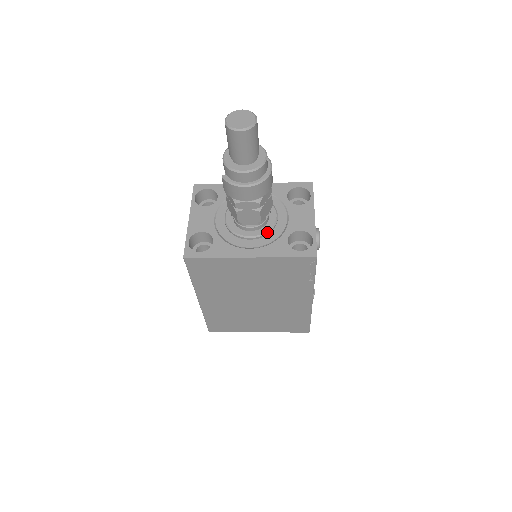
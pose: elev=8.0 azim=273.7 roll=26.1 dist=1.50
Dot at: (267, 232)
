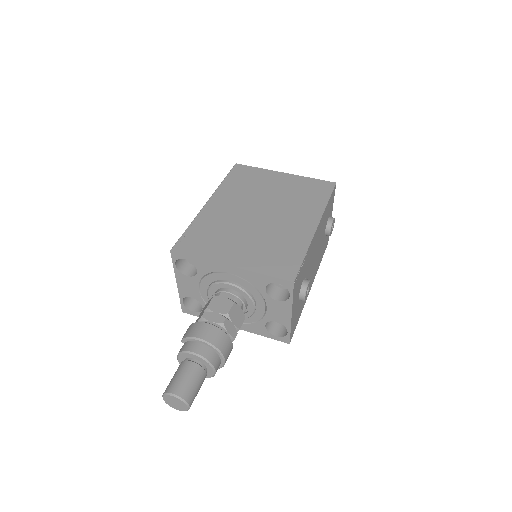
Dot at: (246, 318)
